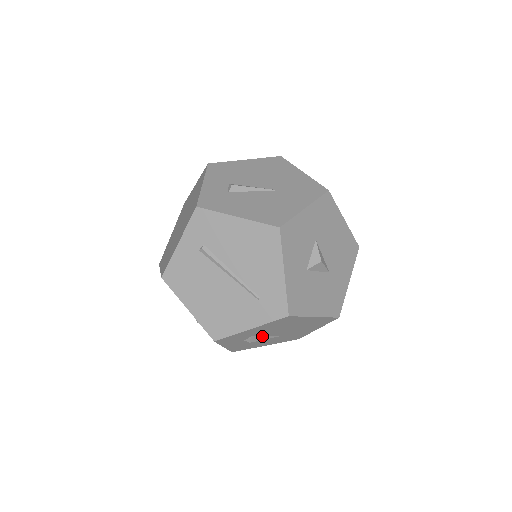
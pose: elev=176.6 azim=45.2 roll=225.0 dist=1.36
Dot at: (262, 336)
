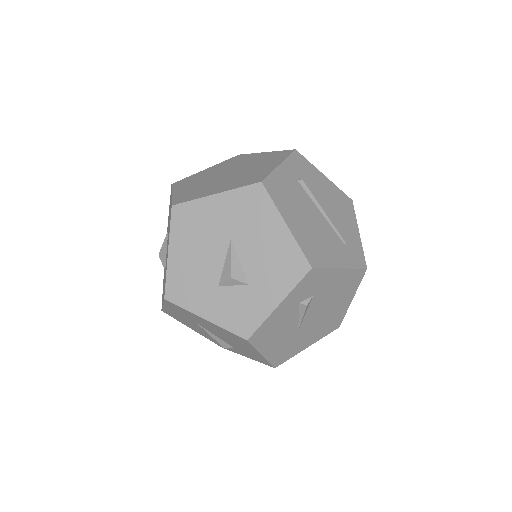
Dot at: (307, 309)
